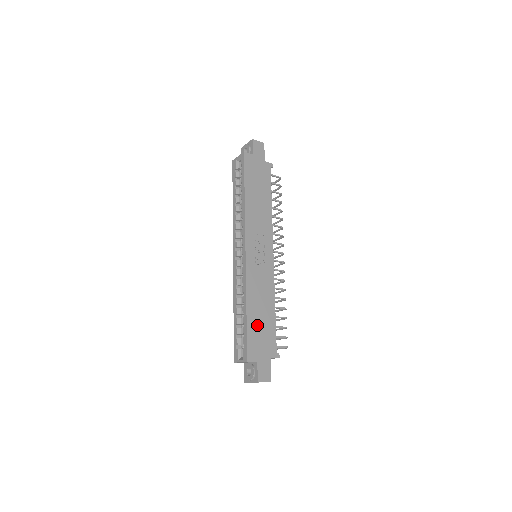
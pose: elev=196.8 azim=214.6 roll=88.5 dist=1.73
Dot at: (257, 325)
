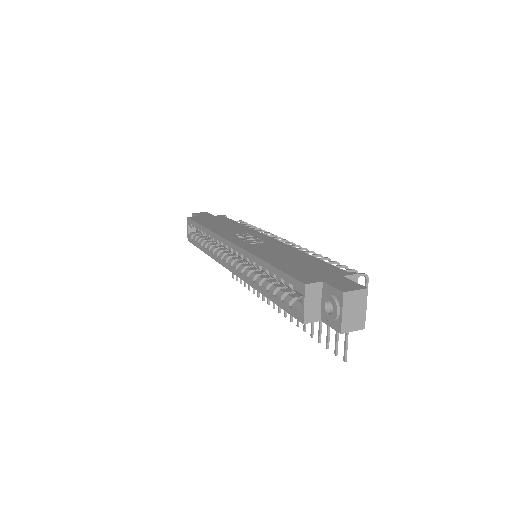
Dot at: (292, 265)
